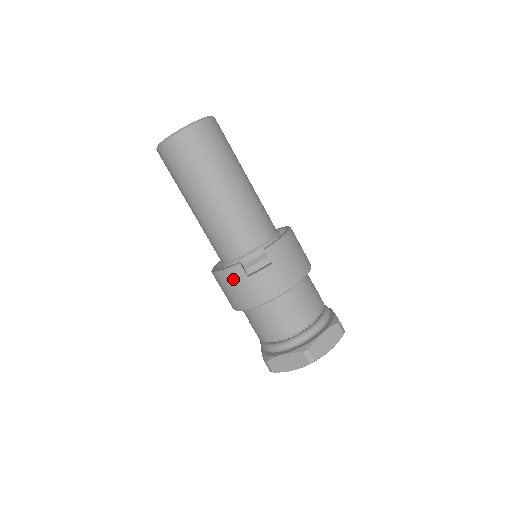
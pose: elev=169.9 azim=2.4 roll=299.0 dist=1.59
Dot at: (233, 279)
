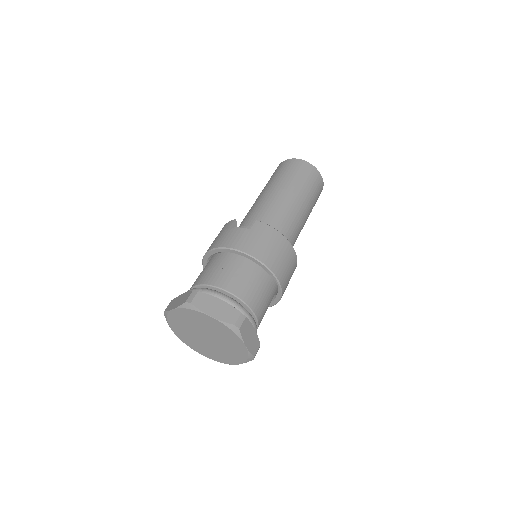
Dot at: (222, 230)
